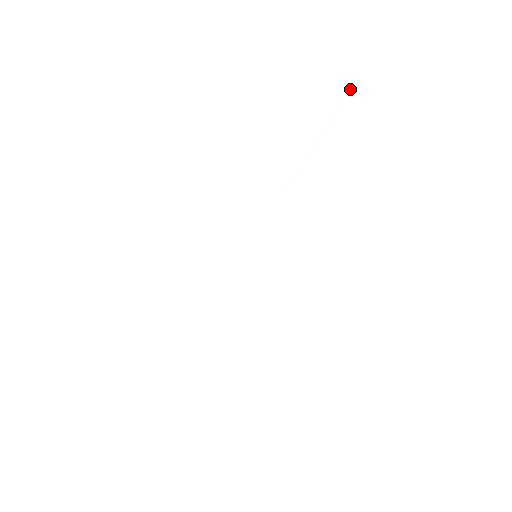
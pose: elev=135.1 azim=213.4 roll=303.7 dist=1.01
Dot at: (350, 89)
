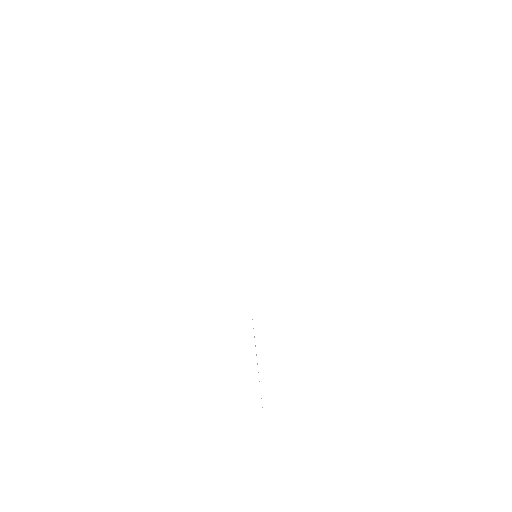
Dot at: occluded
